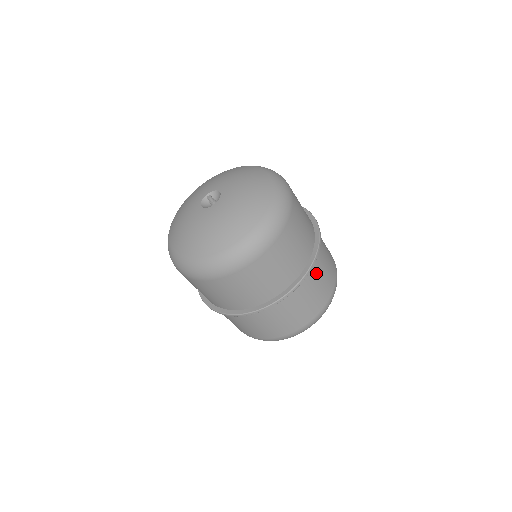
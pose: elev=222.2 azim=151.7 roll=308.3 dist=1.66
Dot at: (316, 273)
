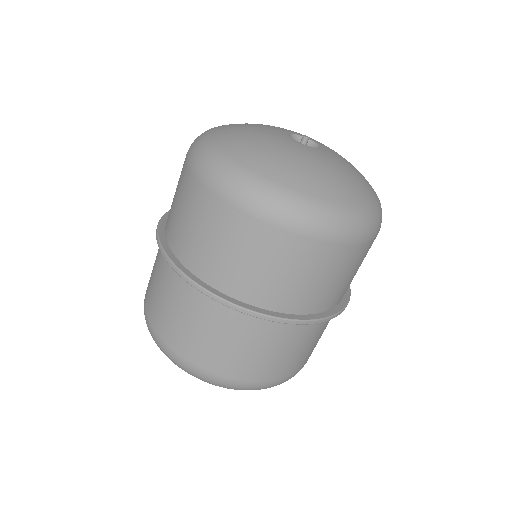
Dot at: (293, 338)
